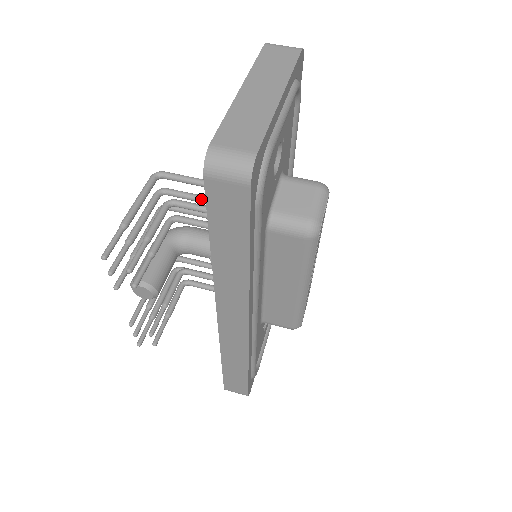
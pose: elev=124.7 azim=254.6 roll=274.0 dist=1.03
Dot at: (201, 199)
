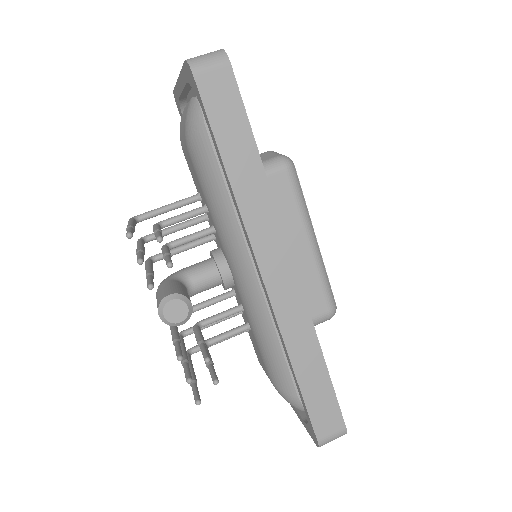
Dot at: (182, 224)
